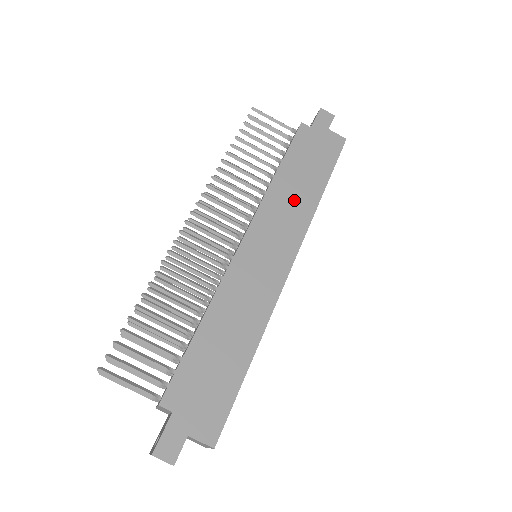
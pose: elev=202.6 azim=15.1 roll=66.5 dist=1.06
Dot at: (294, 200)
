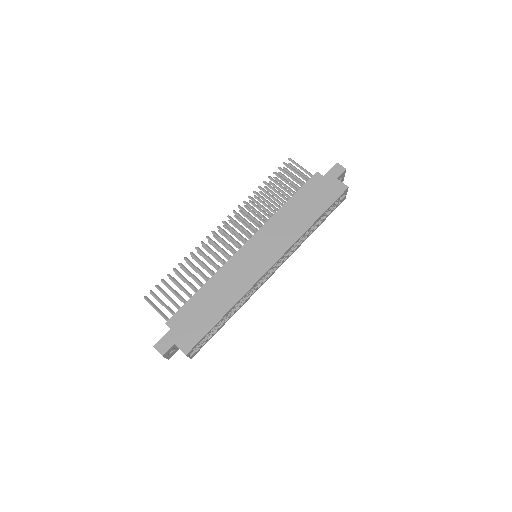
Dot at: (290, 224)
